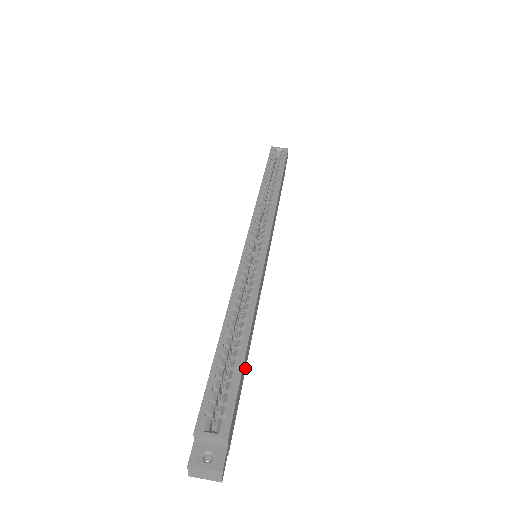
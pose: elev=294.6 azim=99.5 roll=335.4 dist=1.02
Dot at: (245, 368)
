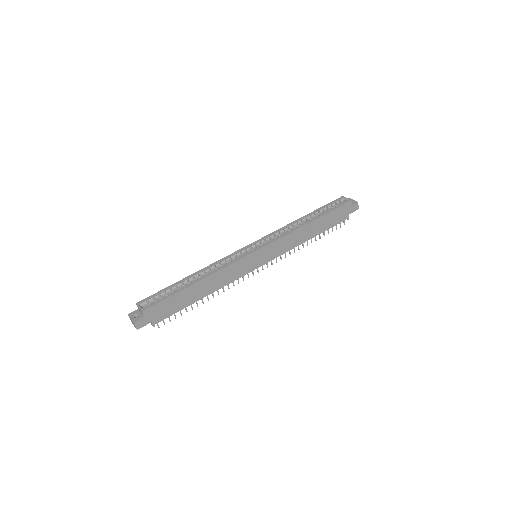
Dot at: (193, 301)
